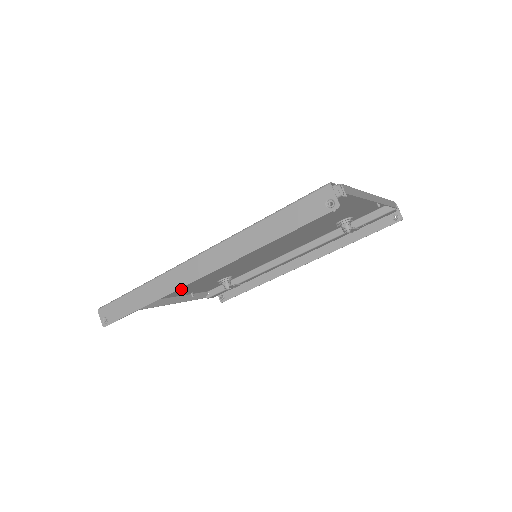
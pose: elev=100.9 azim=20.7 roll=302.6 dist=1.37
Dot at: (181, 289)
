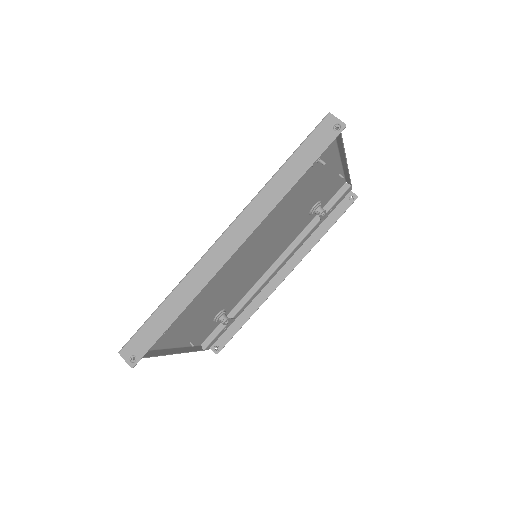
Dot at: (187, 327)
